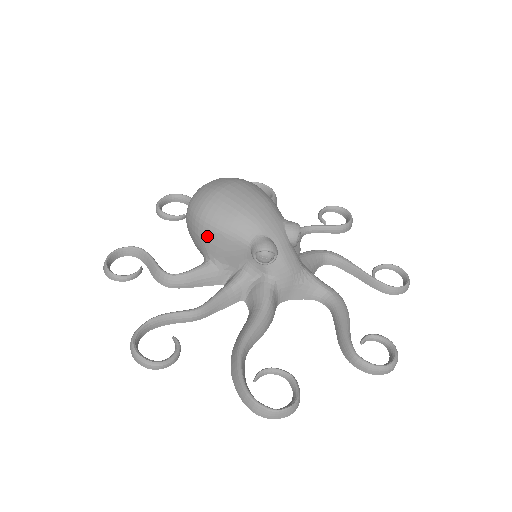
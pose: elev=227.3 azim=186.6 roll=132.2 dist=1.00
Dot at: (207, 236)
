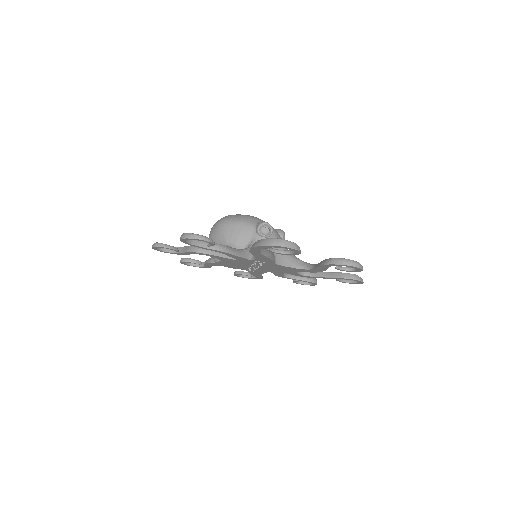
Dot at: (226, 228)
